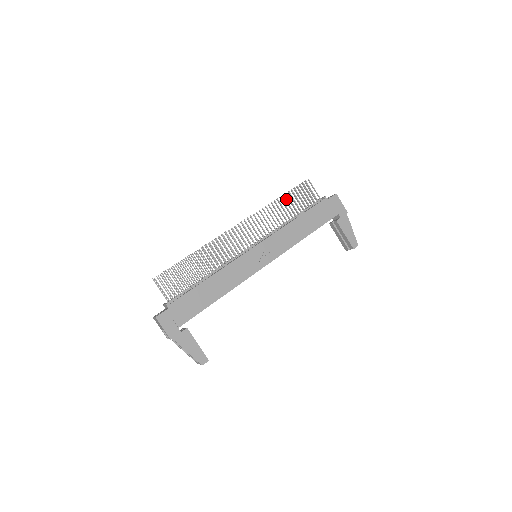
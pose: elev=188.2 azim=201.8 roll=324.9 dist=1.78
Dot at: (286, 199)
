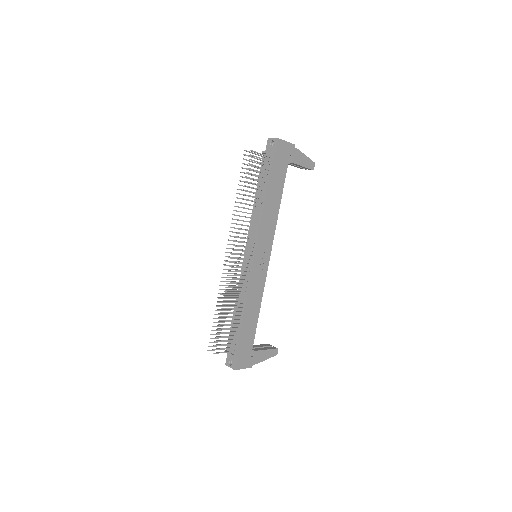
Dot at: occluded
